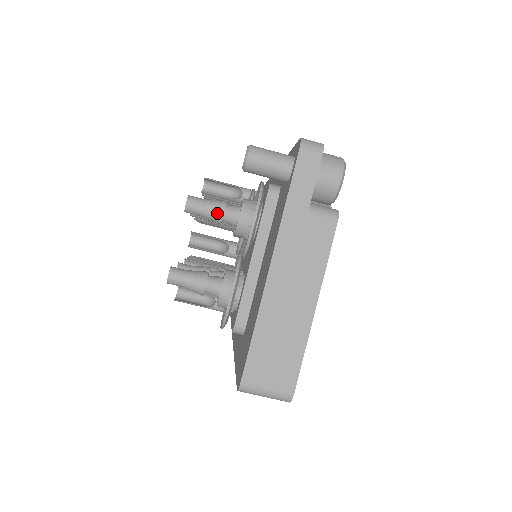
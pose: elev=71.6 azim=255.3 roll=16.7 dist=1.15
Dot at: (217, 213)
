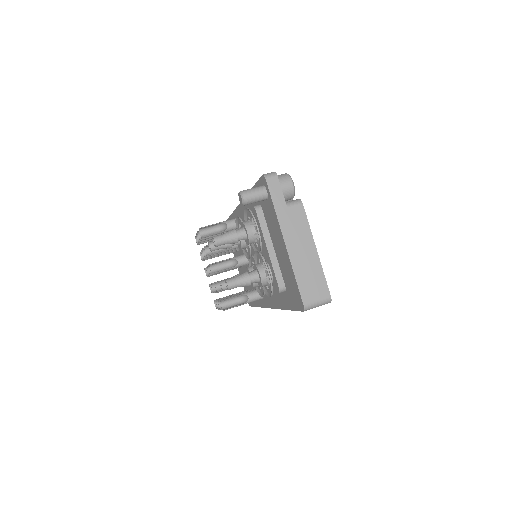
Dot at: (234, 237)
